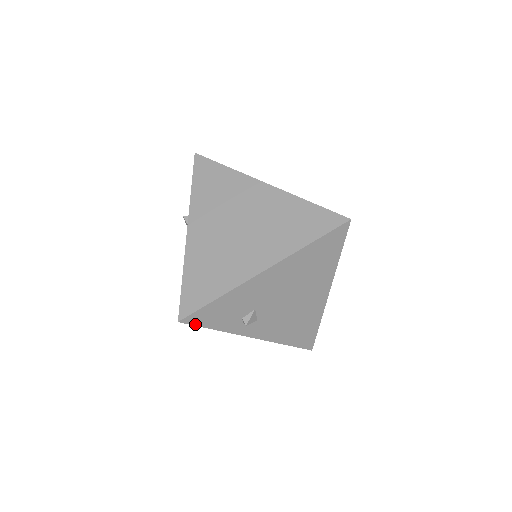
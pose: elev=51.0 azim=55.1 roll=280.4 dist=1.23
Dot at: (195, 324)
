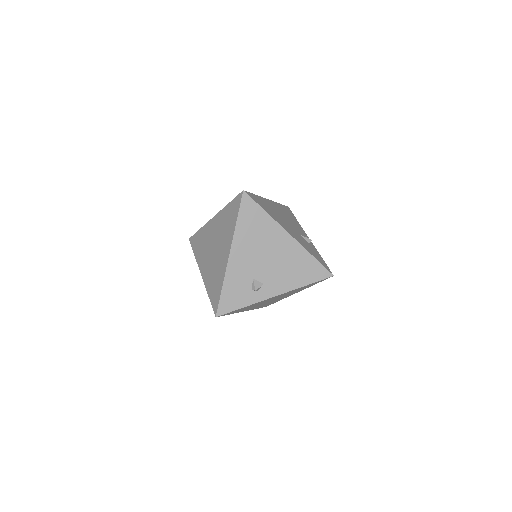
Dot at: (227, 312)
